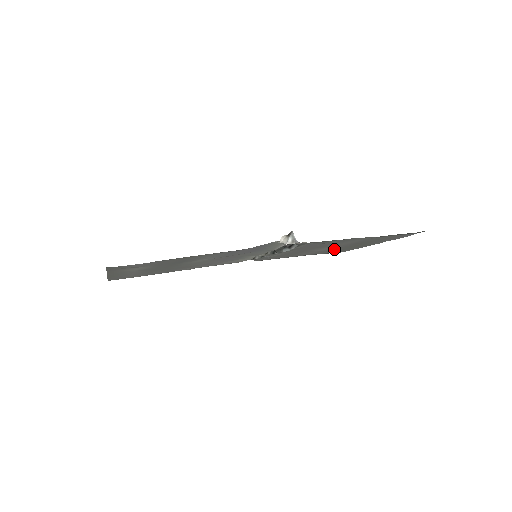
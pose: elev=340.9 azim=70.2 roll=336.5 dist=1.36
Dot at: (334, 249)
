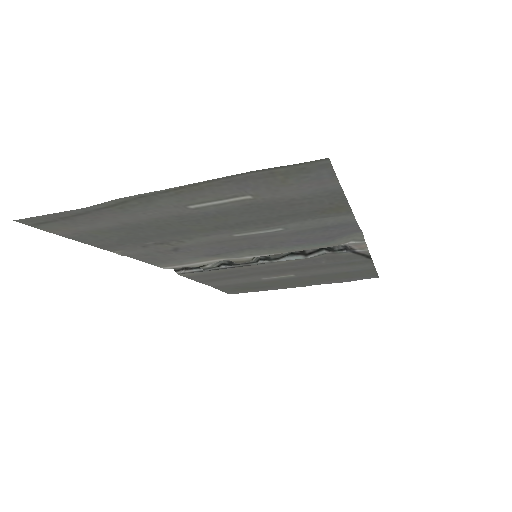
Dot at: (268, 281)
